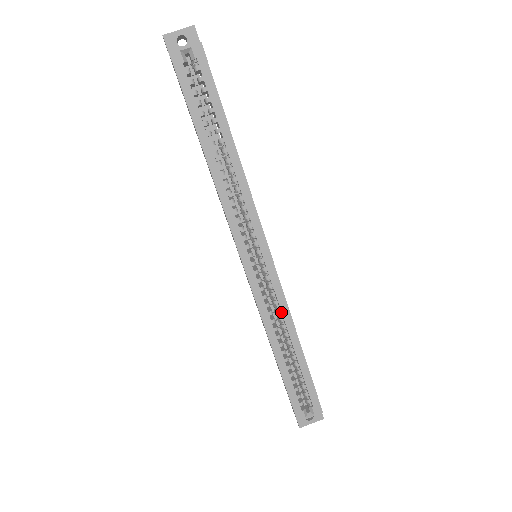
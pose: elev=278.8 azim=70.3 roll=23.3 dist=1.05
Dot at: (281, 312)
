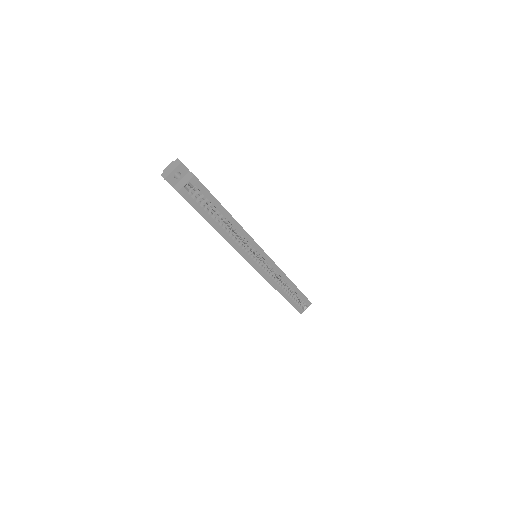
Dot at: (280, 276)
